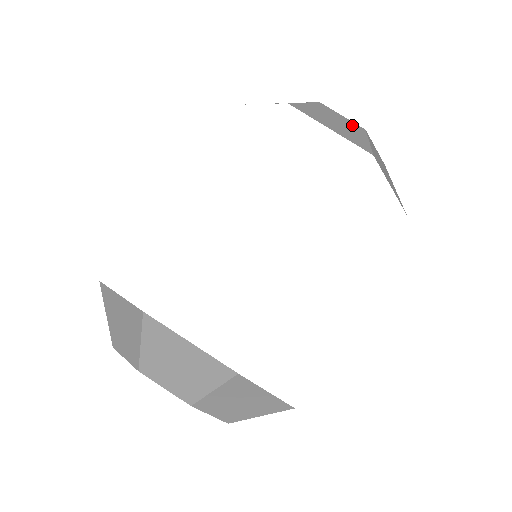
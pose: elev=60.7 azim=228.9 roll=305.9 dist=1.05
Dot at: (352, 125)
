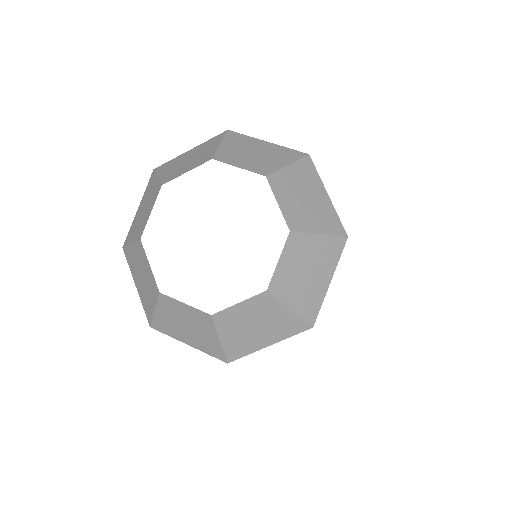
Dot at: (198, 318)
